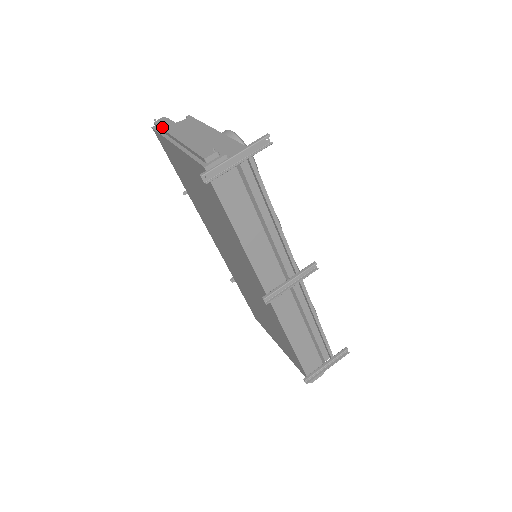
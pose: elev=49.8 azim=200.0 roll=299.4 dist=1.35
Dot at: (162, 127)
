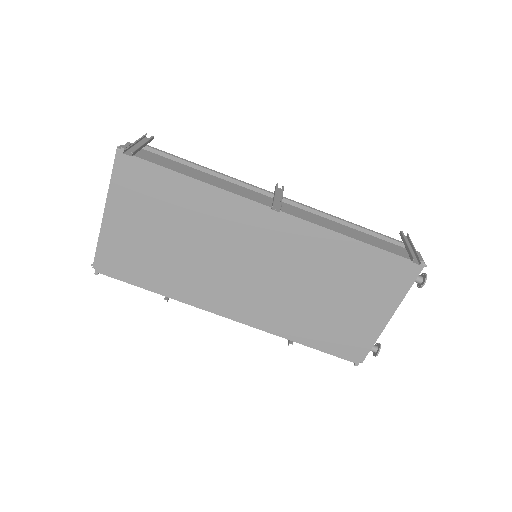
Dot at: (96, 247)
